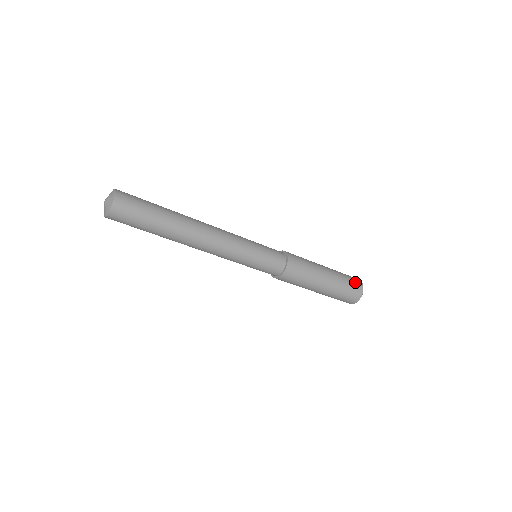
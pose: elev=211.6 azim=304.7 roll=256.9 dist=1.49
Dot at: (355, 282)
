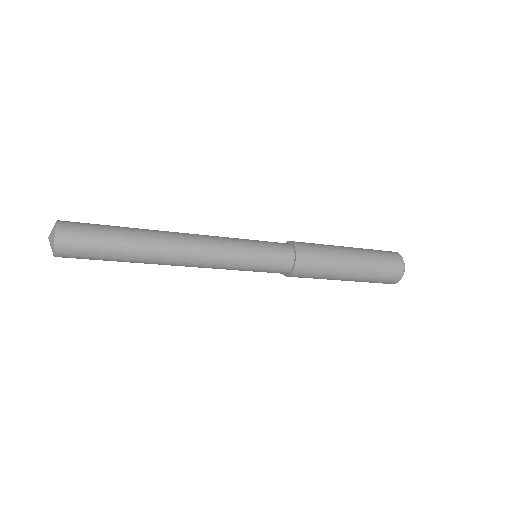
Dot at: (392, 271)
